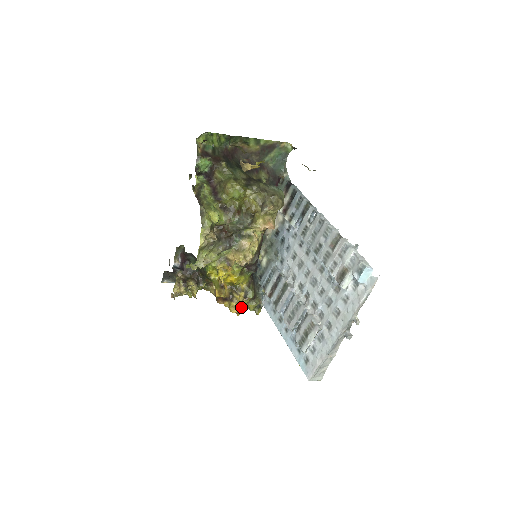
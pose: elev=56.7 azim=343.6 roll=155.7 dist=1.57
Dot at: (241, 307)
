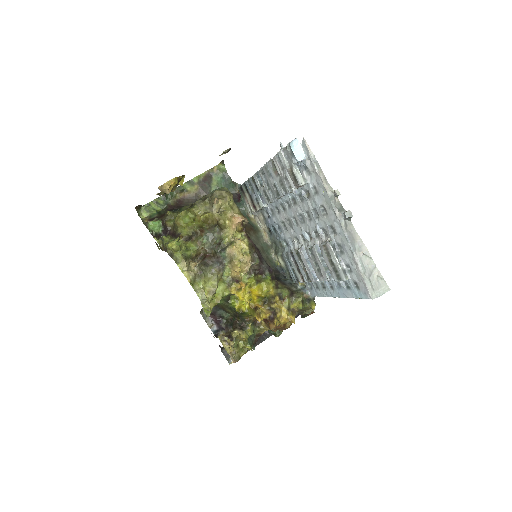
Dot at: (289, 313)
